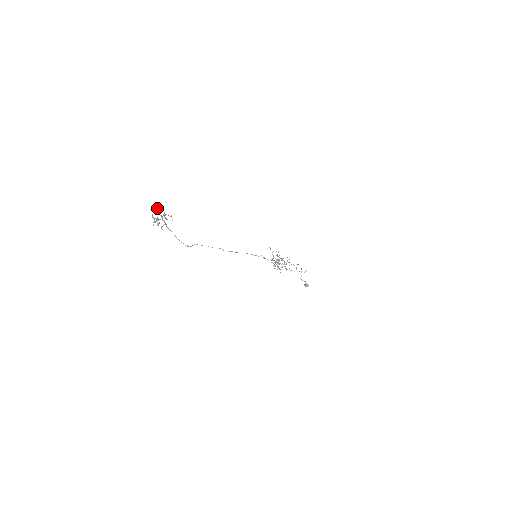
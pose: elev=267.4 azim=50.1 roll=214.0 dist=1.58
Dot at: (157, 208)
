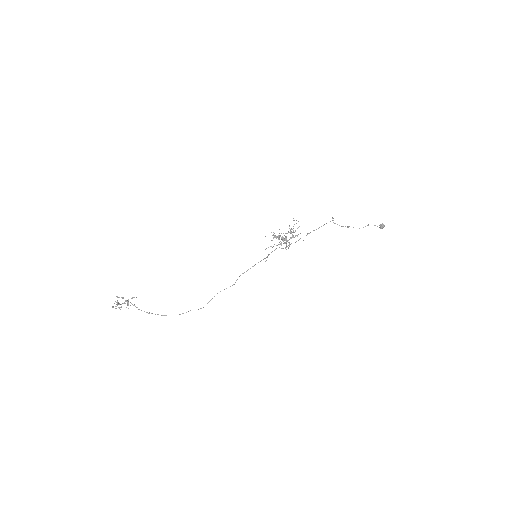
Dot at: occluded
